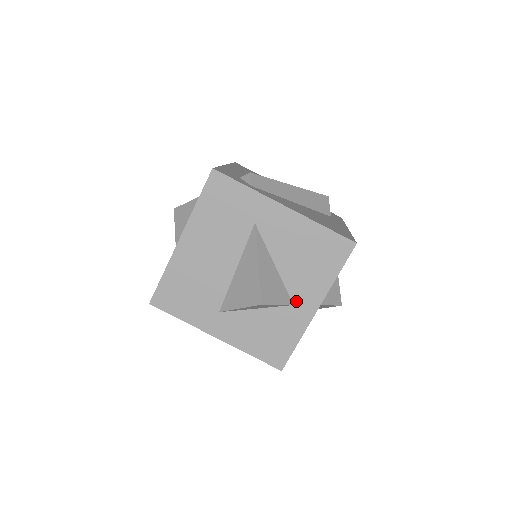
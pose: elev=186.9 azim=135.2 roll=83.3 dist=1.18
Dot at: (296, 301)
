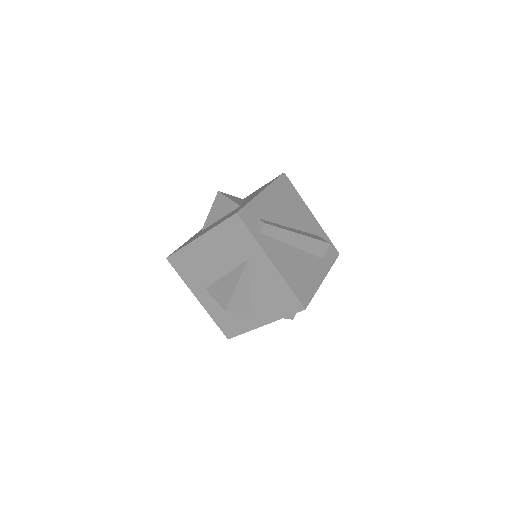
Dot at: (253, 313)
